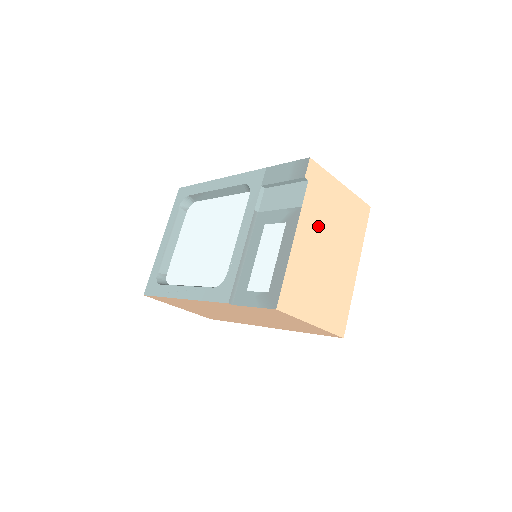
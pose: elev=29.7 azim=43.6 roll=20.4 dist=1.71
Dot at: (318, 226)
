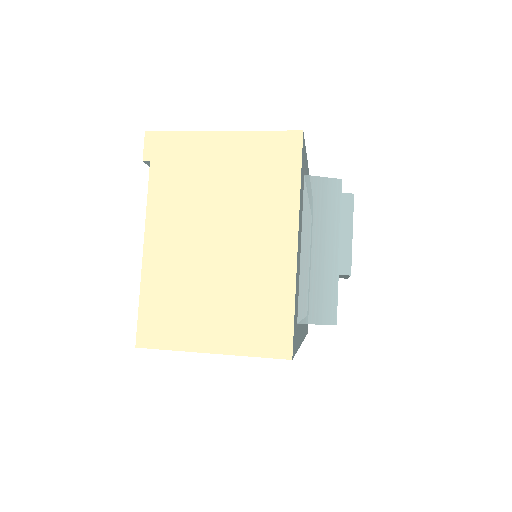
Dot at: (186, 213)
